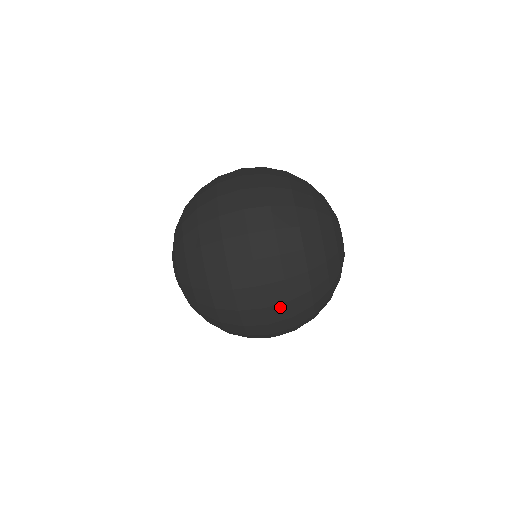
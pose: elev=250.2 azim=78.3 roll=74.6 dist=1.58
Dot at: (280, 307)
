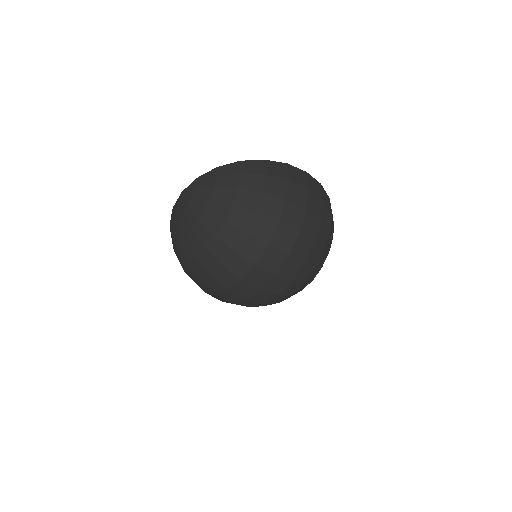
Dot at: occluded
